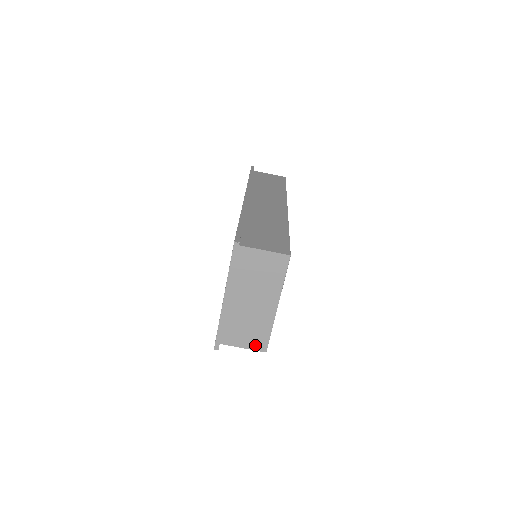
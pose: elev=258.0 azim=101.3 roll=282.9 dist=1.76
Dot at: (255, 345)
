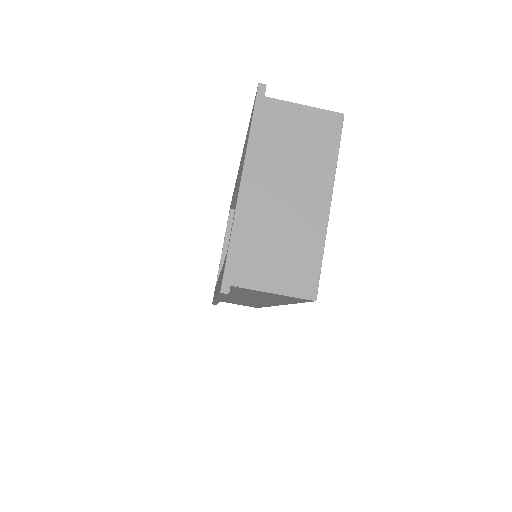
Dot at: (295, 286)
